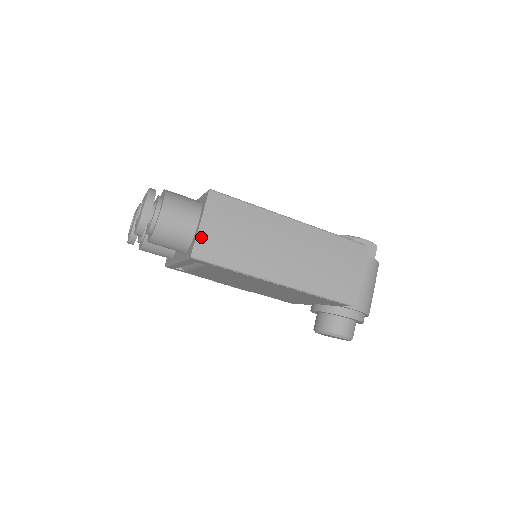
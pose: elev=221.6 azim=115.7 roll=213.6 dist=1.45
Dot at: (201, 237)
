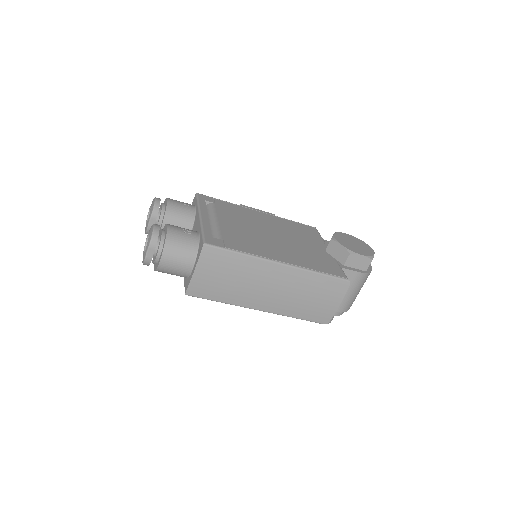
Dot at: (194, 282)
